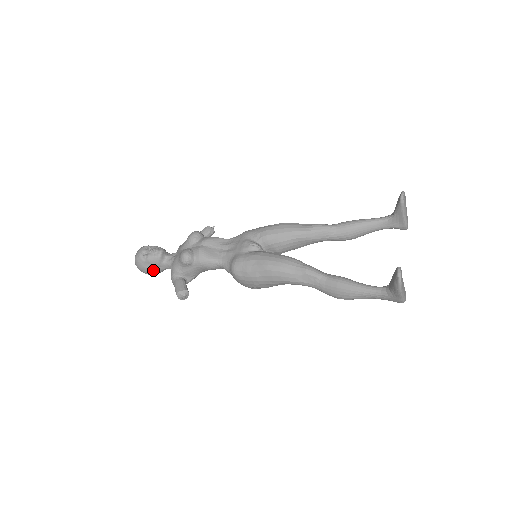
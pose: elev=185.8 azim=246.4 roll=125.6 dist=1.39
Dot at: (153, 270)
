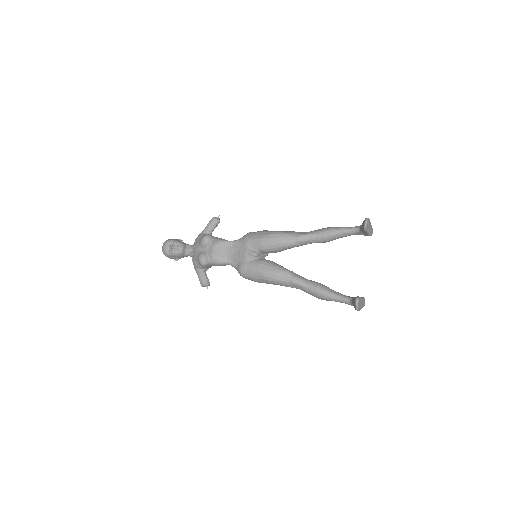
Dot at: (178, 259)
